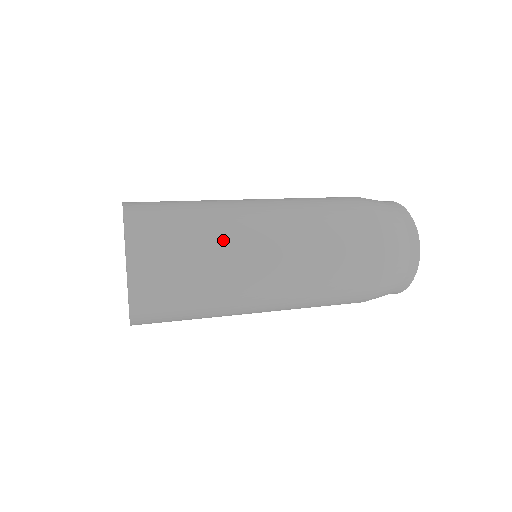
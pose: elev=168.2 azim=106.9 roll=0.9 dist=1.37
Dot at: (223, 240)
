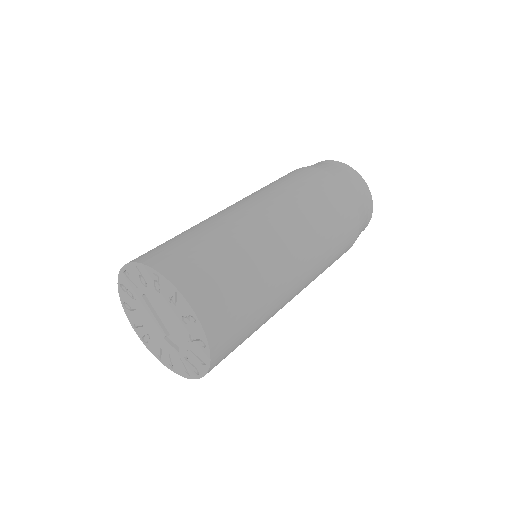
Dot at: (274, 303)
